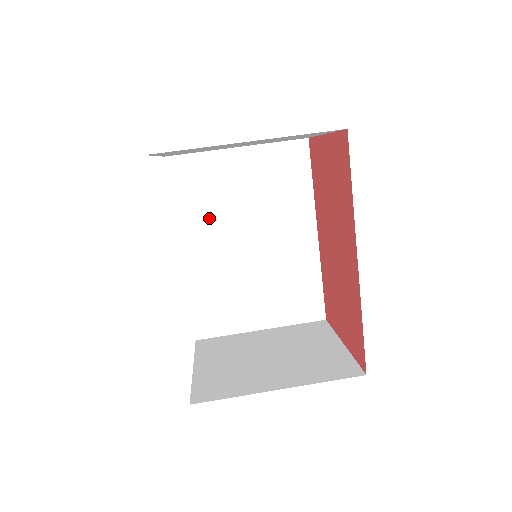
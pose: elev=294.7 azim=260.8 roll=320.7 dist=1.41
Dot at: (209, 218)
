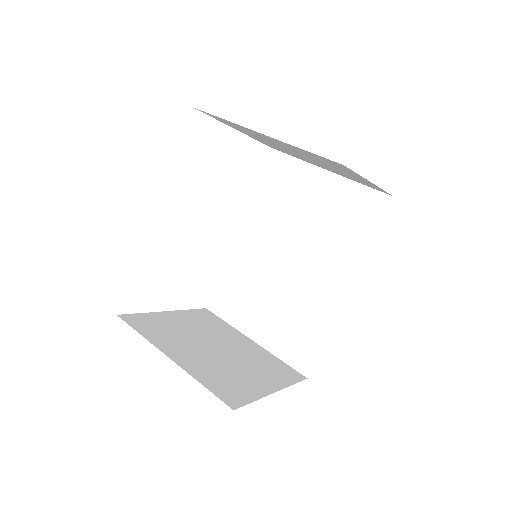
Dot at: (273, 217)
